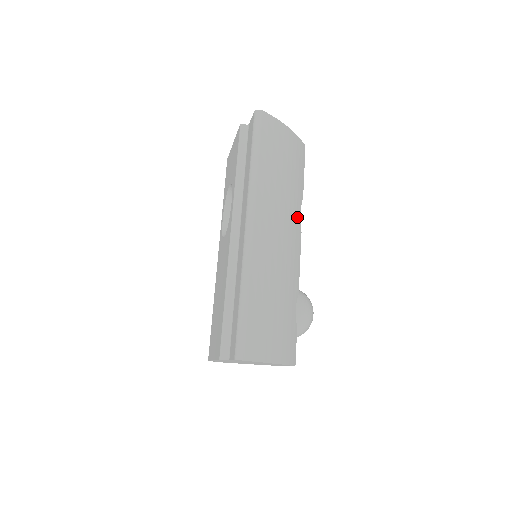
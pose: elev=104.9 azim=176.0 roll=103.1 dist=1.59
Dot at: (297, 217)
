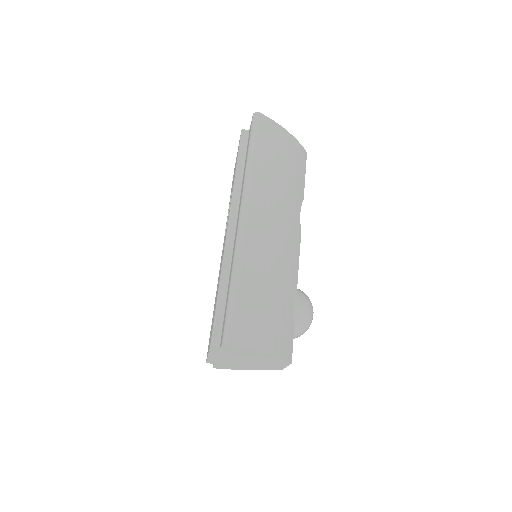
Dot at: (296, 216)
